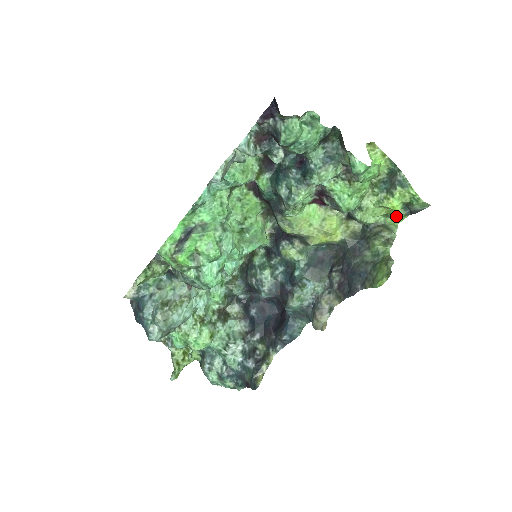
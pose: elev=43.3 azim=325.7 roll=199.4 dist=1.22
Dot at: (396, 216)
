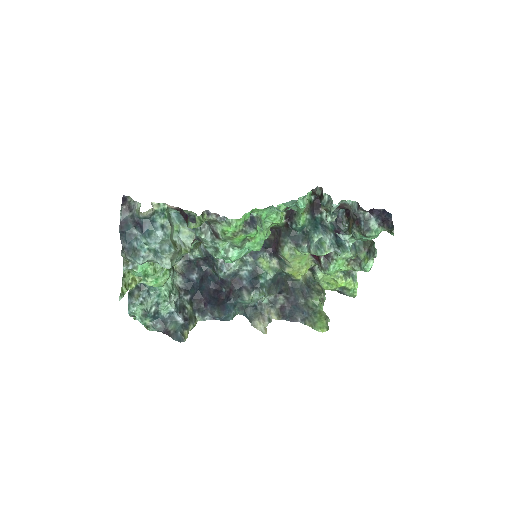
Dot at: (333, 288)
